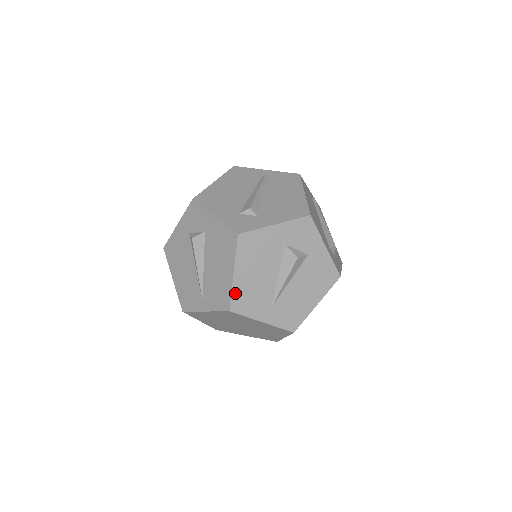
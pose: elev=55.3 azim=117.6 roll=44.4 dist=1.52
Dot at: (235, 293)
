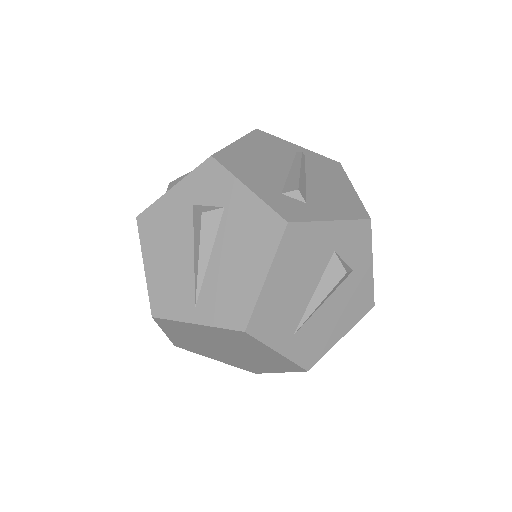
Dot at: (259, 307)
